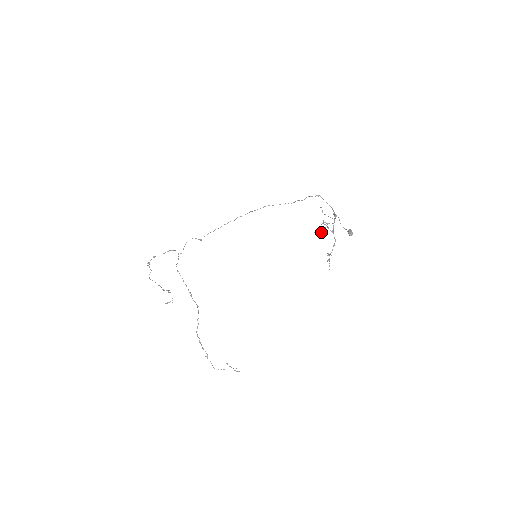
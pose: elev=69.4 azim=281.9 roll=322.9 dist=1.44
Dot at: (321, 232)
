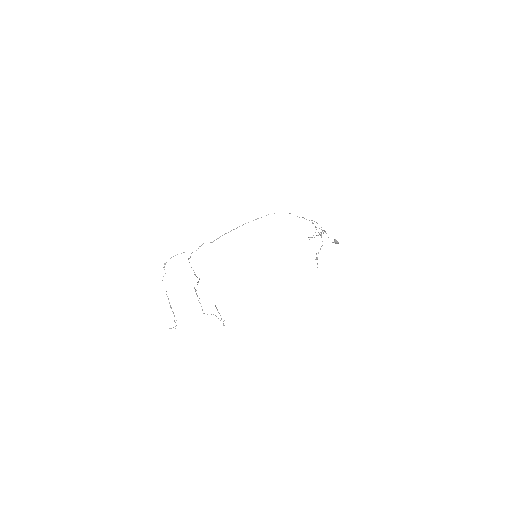
Dot at: (311, 237)
